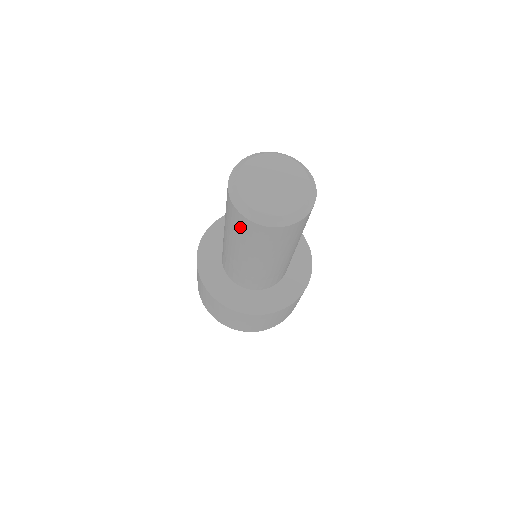
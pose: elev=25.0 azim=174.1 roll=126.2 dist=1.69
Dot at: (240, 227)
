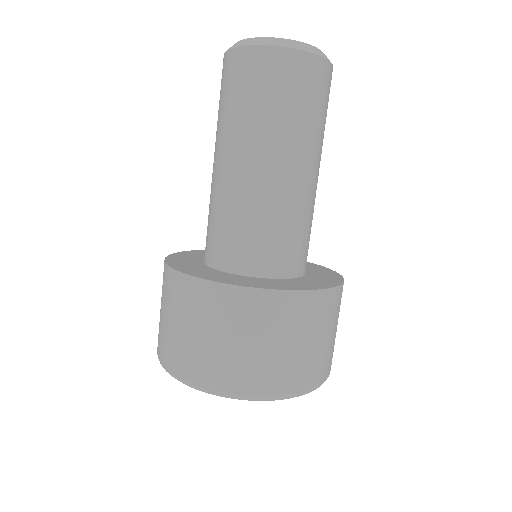
Dot at: (221, 86)
